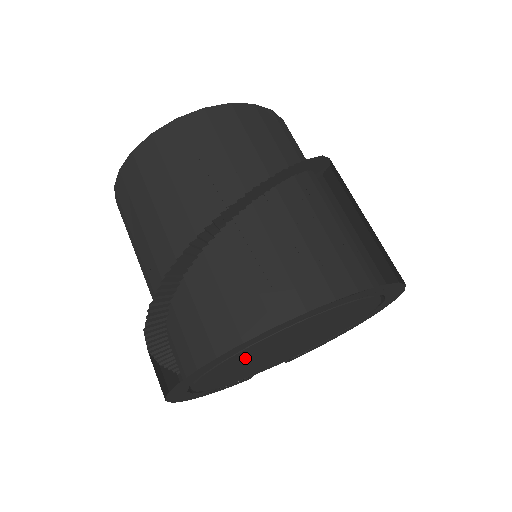
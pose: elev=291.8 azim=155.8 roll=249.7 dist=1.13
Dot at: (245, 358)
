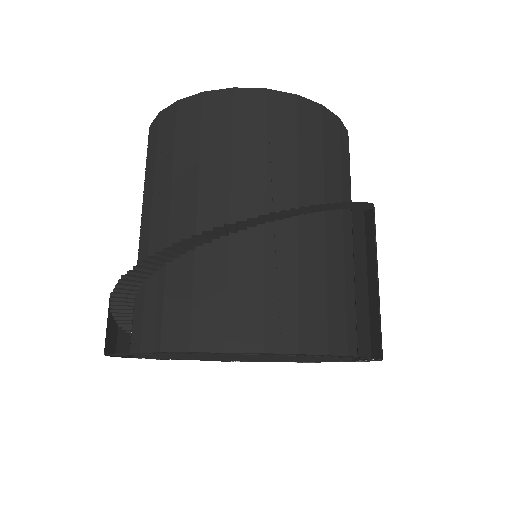
Dot at: occluded
